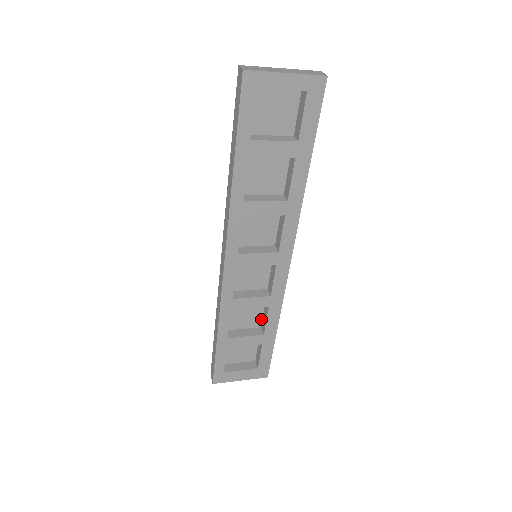
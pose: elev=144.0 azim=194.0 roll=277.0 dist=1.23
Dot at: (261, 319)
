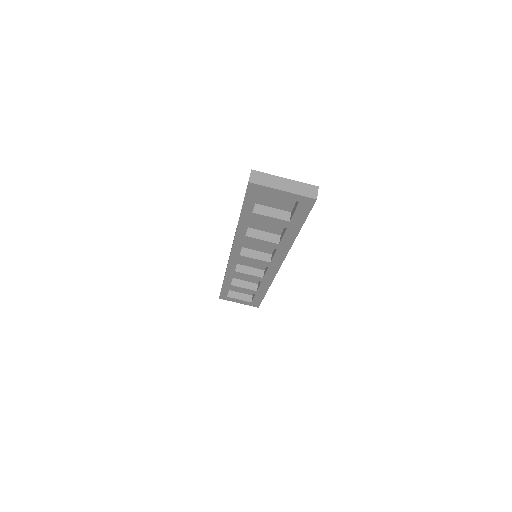
Dot at: (259, 281)
